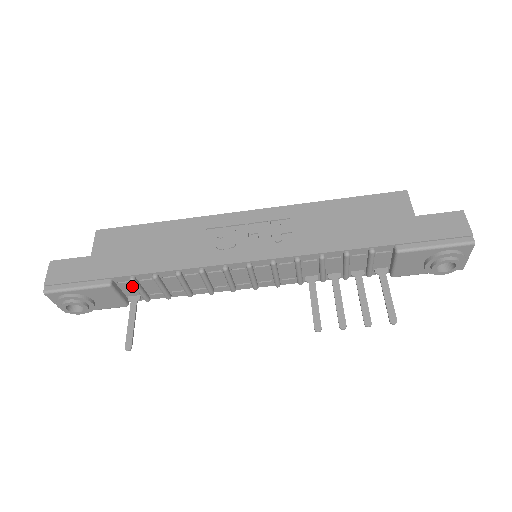
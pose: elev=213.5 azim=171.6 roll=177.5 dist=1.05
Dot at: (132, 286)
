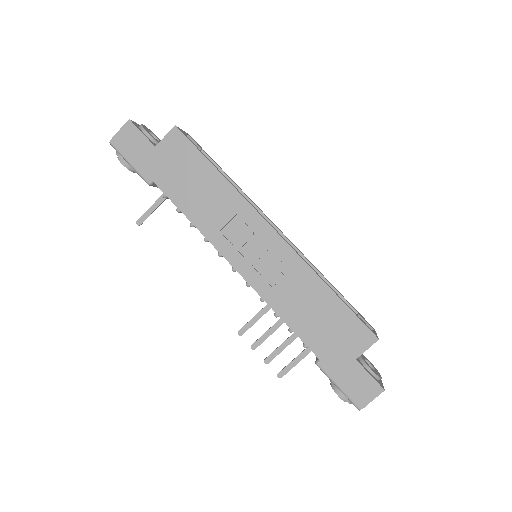
Dot at: occluded
